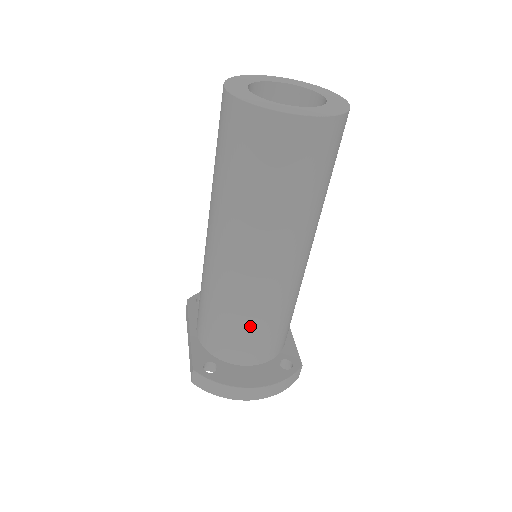
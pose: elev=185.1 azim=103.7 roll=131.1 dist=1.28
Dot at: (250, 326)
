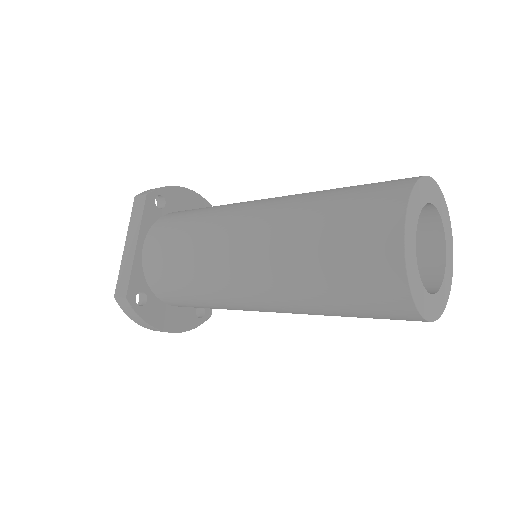
Dot at: (206, 306)
